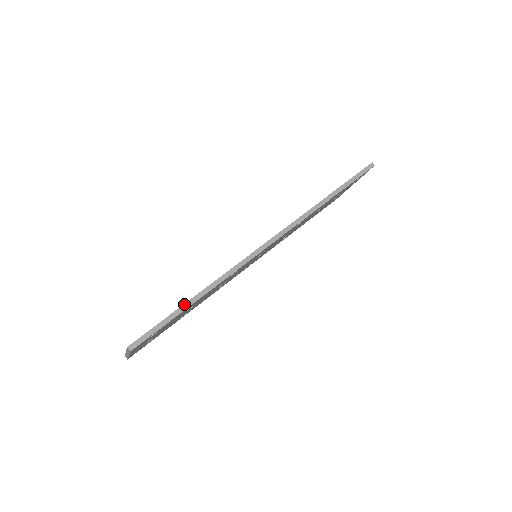
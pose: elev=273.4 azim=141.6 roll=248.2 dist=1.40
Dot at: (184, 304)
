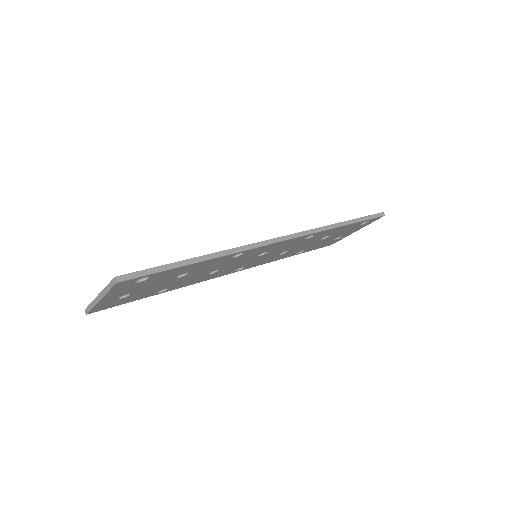
Dot at: (186, 259)
